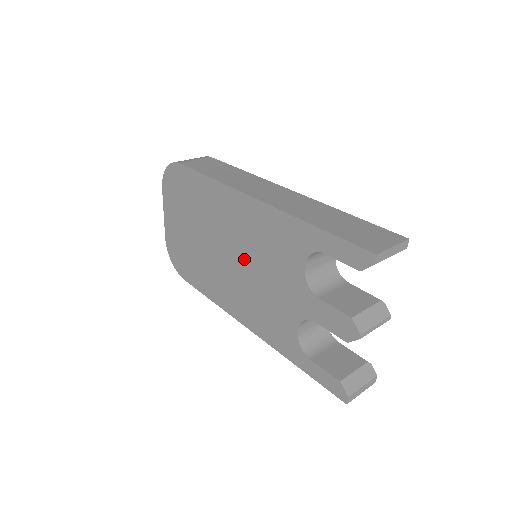
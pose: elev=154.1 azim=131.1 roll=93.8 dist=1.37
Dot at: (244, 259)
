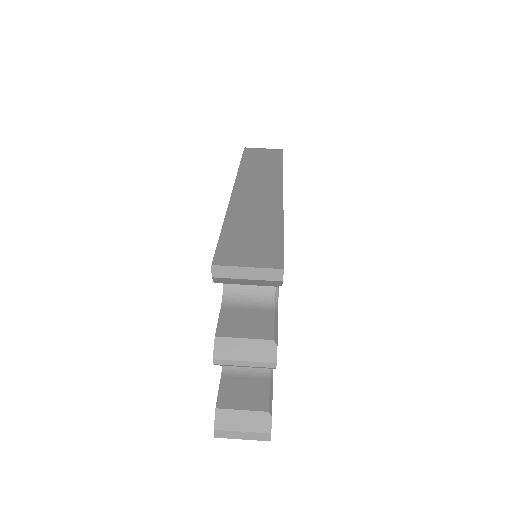
Dot at: occluded
